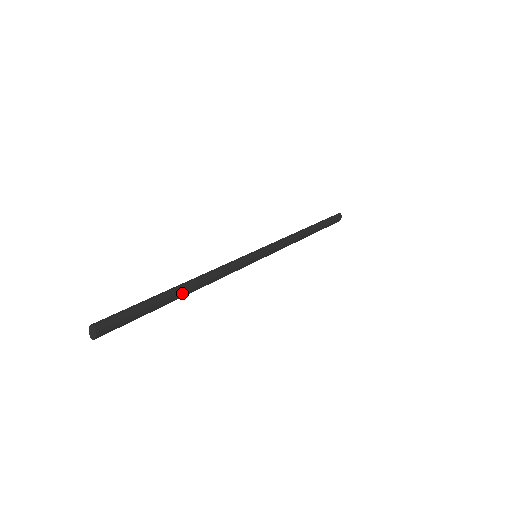
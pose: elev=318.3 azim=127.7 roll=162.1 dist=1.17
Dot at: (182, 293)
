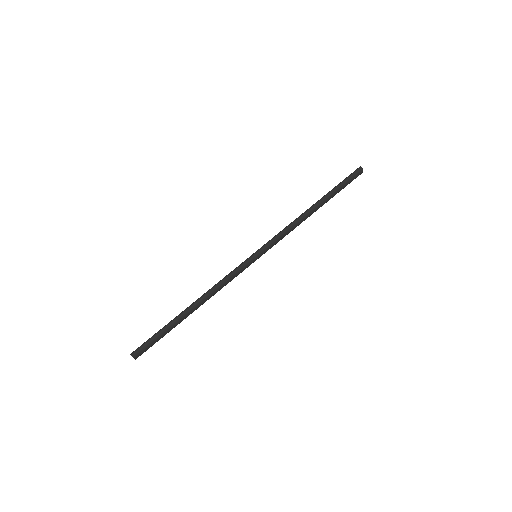
Dot at: (190, 313)
